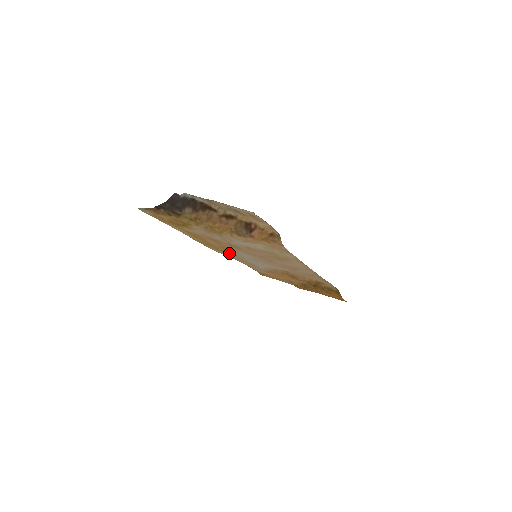
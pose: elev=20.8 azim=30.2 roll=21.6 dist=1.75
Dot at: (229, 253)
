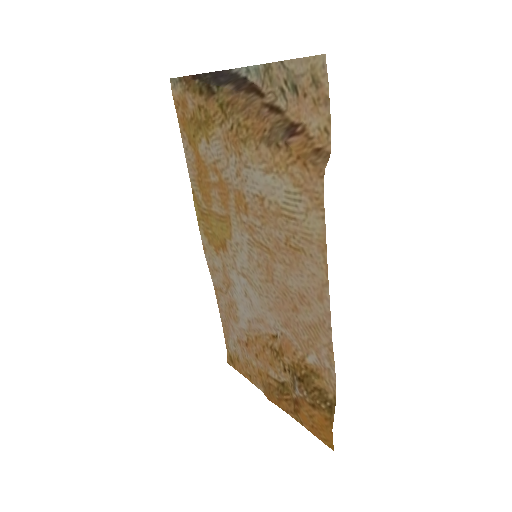
Dot at: (221, 253)
